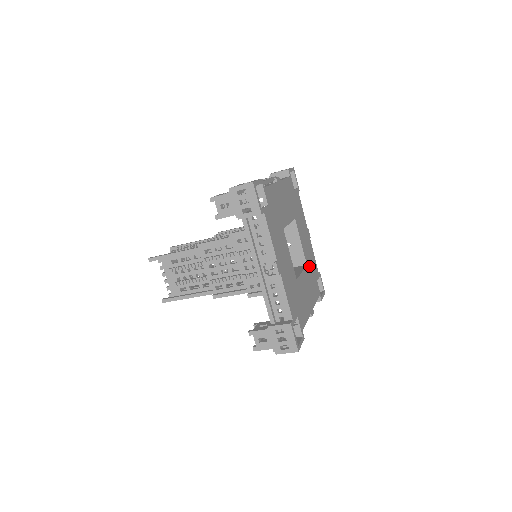
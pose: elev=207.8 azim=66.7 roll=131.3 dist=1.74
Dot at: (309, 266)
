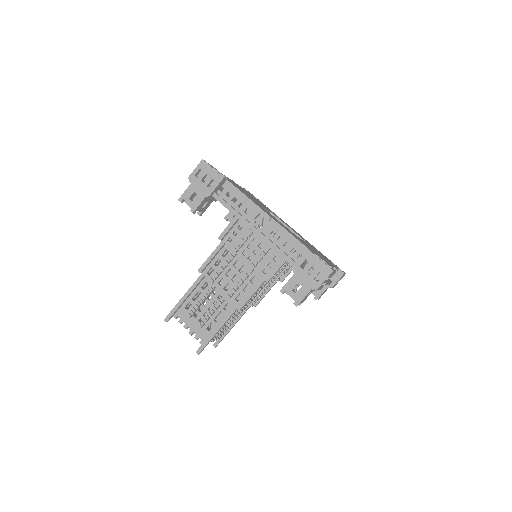
Dot at: occluded
